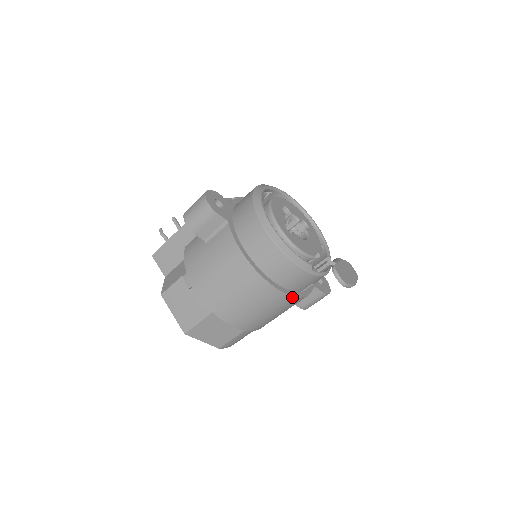
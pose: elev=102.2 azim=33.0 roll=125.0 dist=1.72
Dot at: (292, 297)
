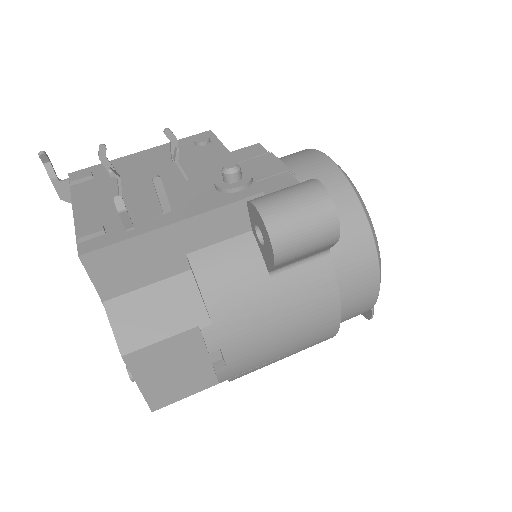
Dot at: occluded
